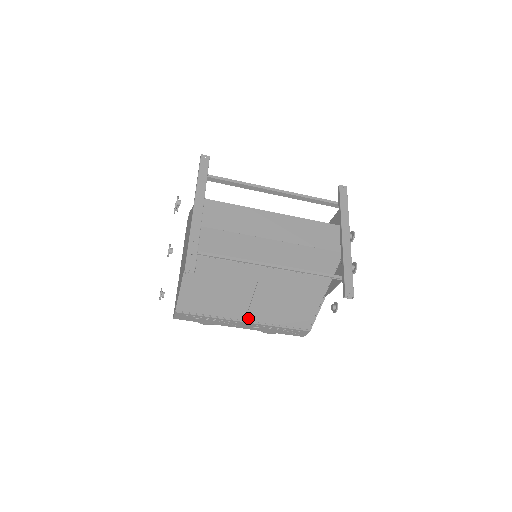
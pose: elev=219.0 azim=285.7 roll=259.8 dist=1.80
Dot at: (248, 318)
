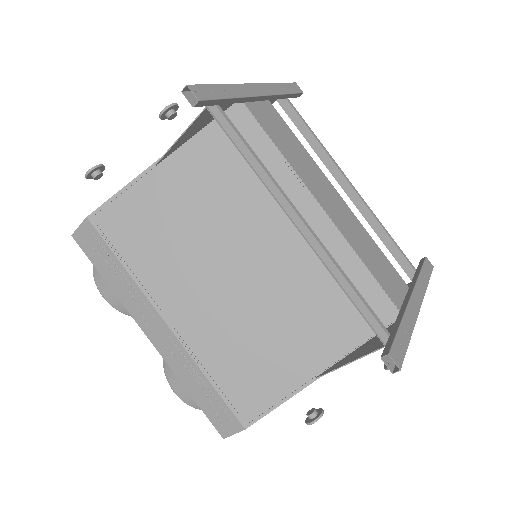
Dot at: (177, 320)
